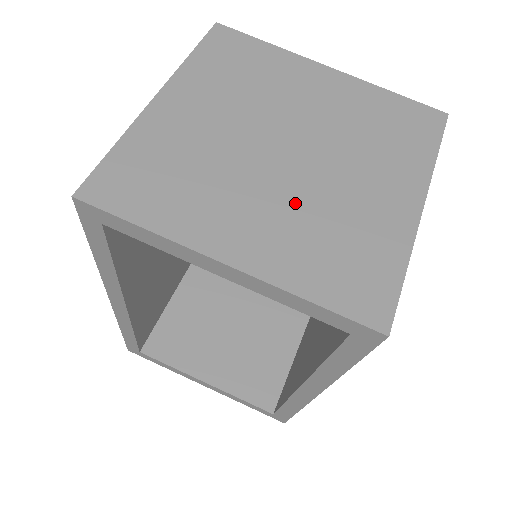
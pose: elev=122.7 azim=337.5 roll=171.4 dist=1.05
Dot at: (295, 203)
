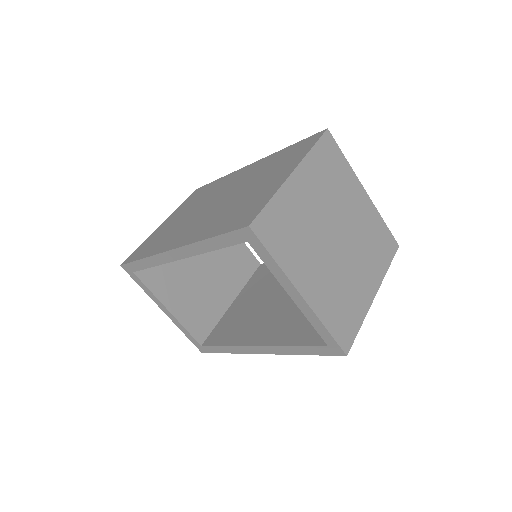
Dot at: (333, 272)
